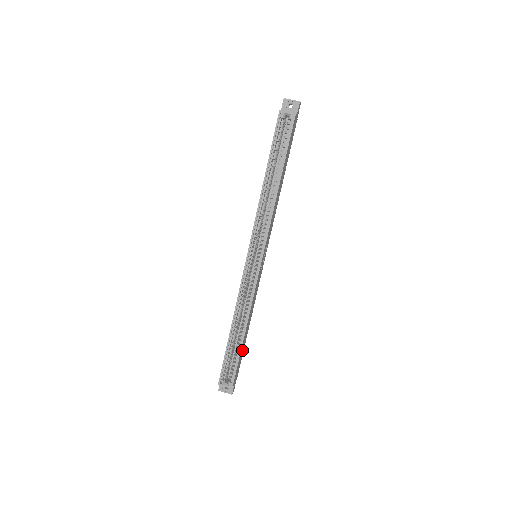
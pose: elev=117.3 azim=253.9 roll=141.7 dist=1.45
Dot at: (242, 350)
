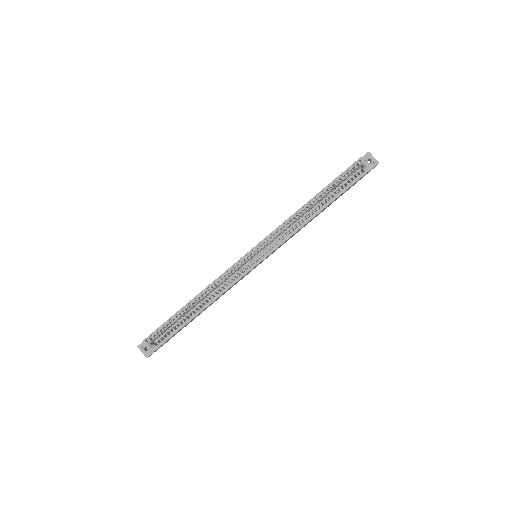
Dot at: occluded
